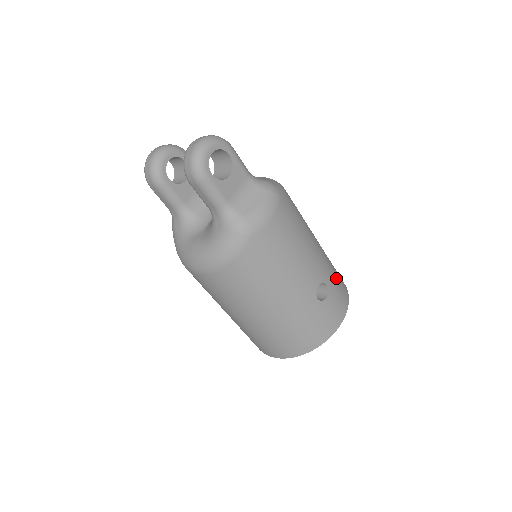
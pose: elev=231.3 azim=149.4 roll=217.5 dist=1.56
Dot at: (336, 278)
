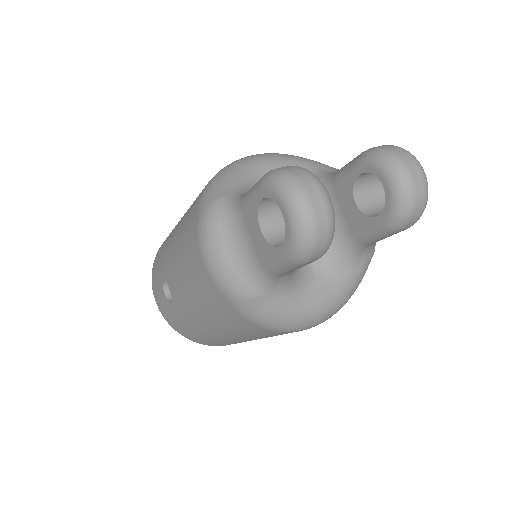
Dot at: occluded
